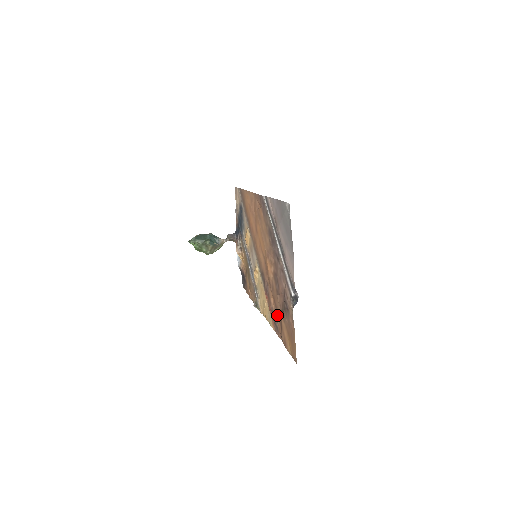
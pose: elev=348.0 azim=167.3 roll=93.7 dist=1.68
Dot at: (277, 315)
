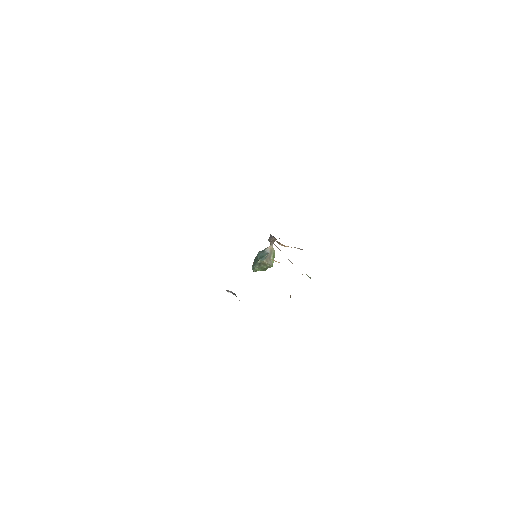
Dot at: occluded
